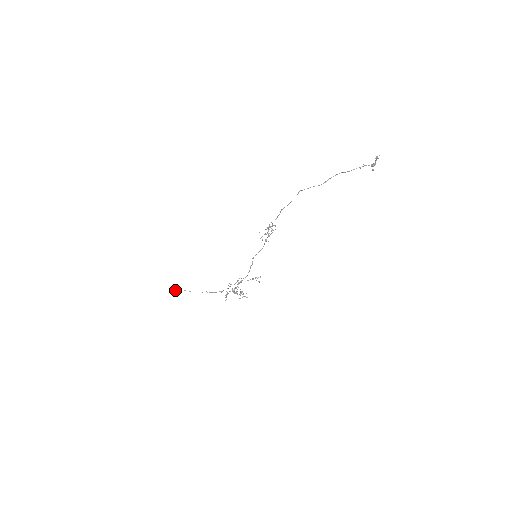
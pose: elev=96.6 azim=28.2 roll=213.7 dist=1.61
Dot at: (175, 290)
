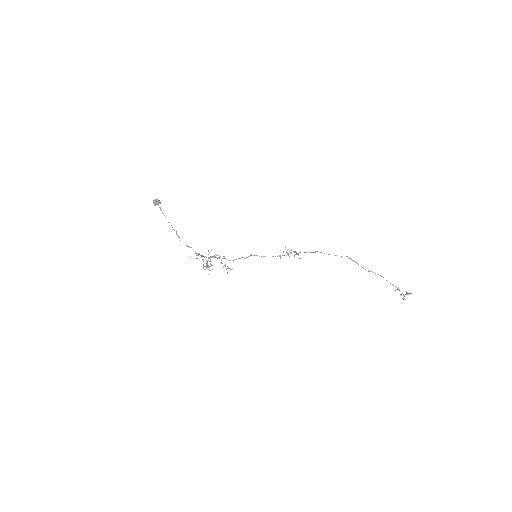
Dot at: (156, 202)
